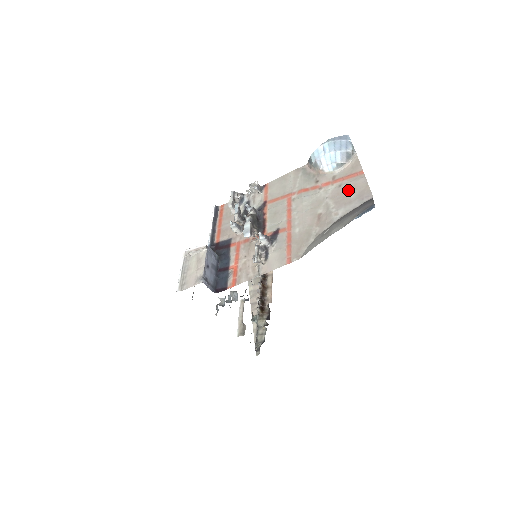
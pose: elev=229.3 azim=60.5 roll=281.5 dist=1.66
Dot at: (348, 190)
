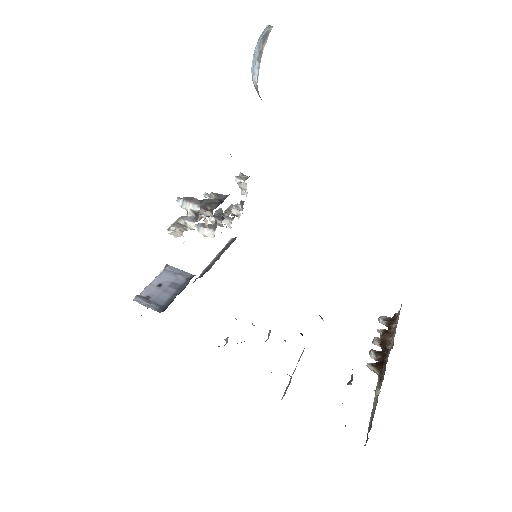
Dot at: occluded
